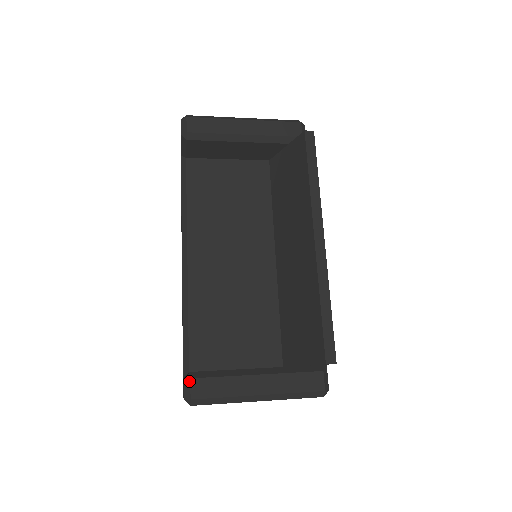
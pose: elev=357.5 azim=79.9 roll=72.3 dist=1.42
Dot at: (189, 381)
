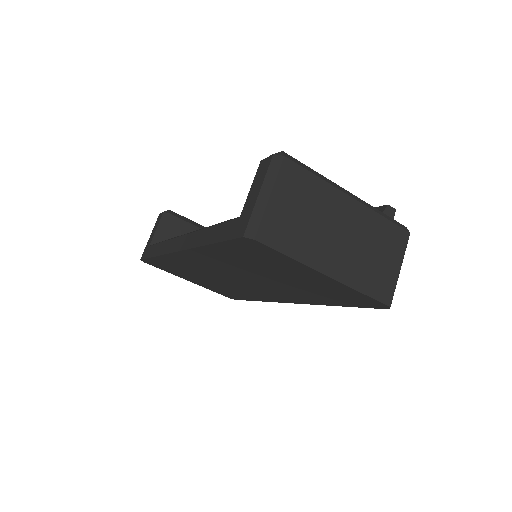
Dot at: occluded
